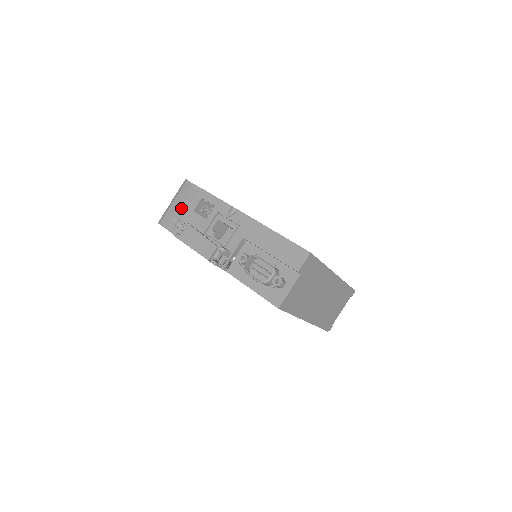
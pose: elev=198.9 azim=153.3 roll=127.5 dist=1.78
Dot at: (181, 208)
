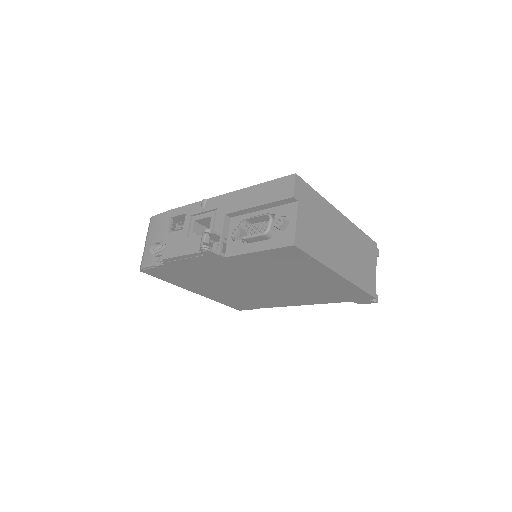
Dot at: (156, 240)
